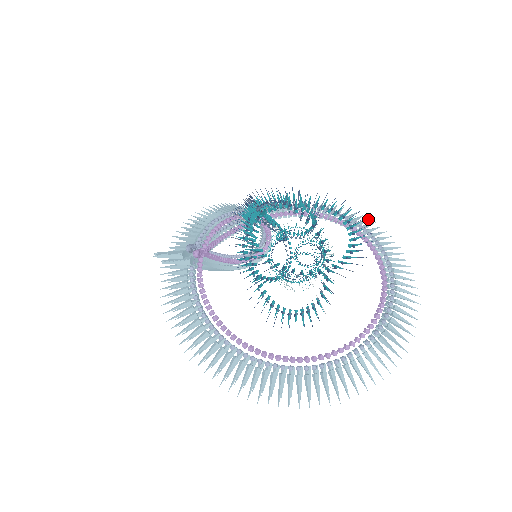
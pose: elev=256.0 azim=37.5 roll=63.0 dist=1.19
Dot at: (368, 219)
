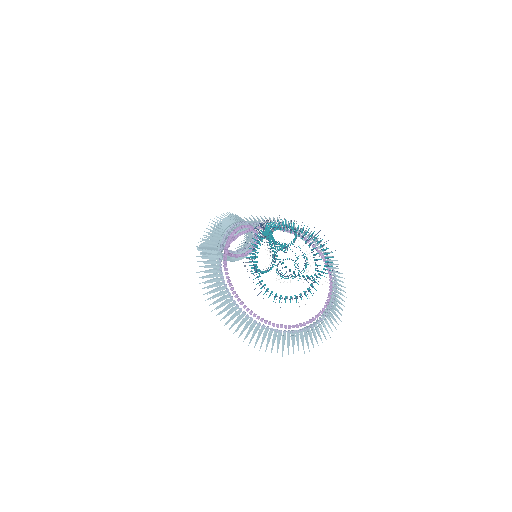
Dot at: (318, 238)
